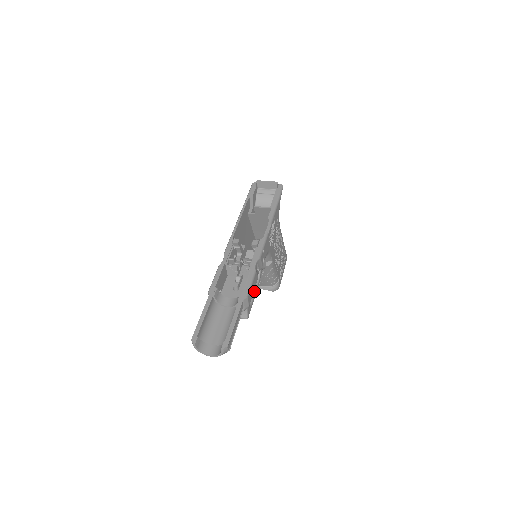
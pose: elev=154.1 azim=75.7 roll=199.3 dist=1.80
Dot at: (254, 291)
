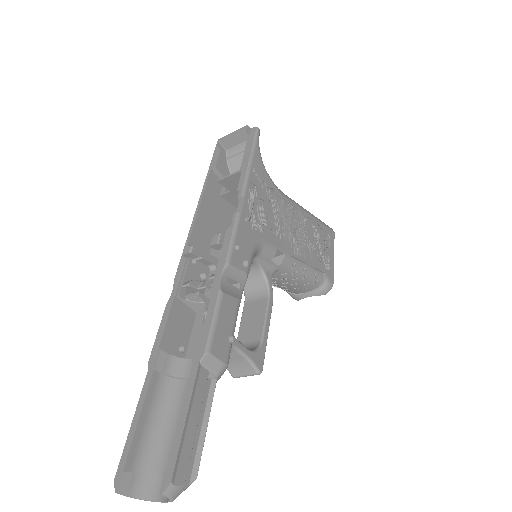
Dot at: (263, 317)
